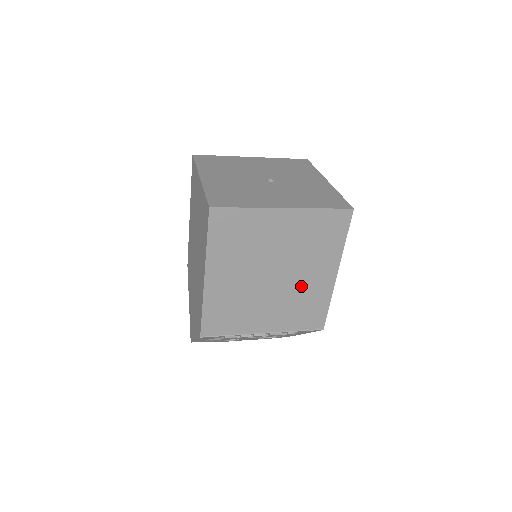
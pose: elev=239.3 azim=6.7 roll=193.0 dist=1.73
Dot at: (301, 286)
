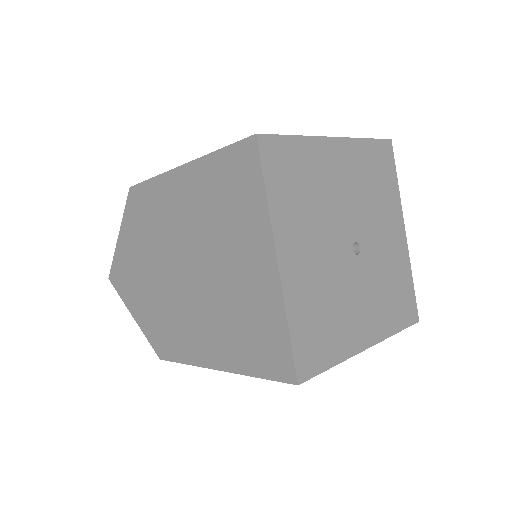
Dot at: occluded
